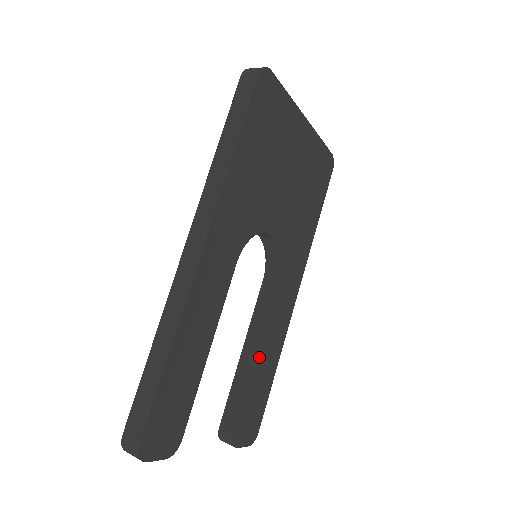
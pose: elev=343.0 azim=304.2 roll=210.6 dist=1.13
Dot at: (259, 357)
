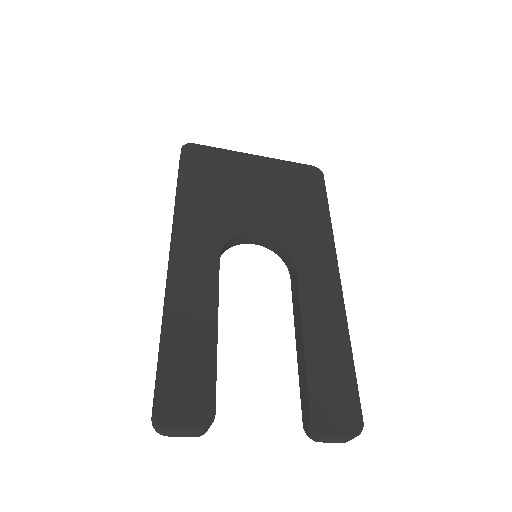
Dot at: (307, 336)
